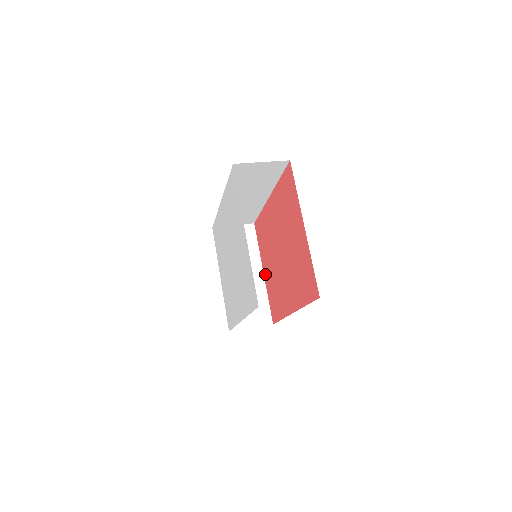
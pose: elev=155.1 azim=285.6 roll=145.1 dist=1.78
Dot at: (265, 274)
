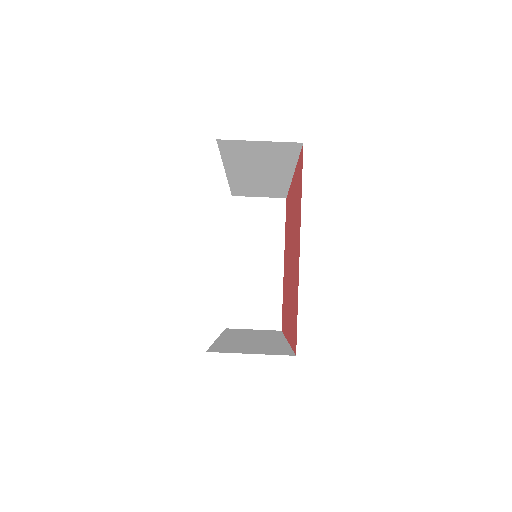
Dot at: (284, 267)
